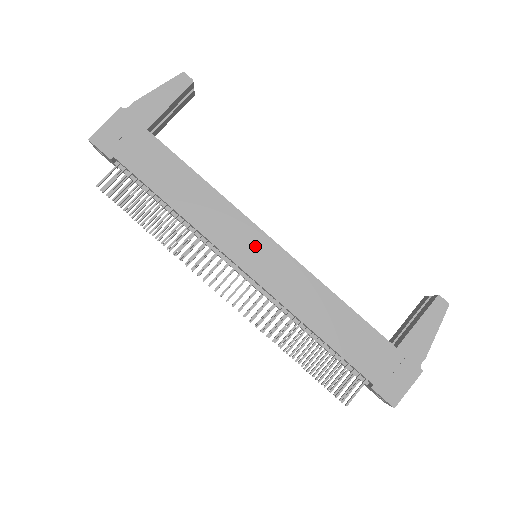
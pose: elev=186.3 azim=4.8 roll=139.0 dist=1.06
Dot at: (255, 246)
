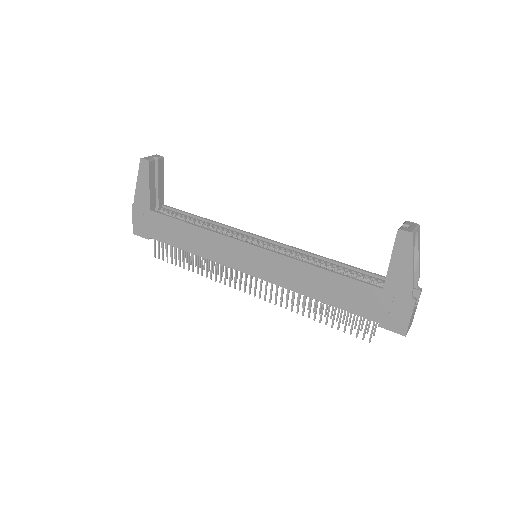
Dot at: (245, 255)
